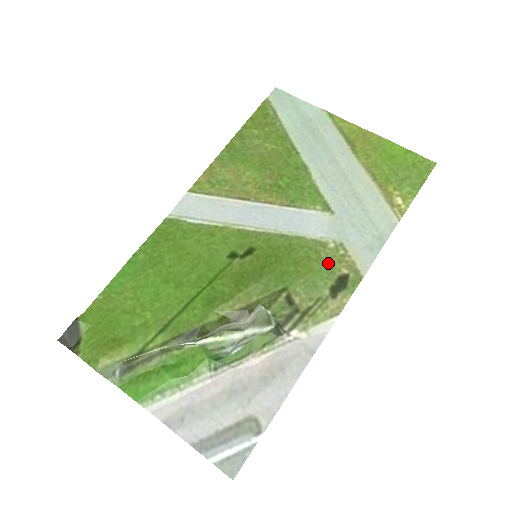
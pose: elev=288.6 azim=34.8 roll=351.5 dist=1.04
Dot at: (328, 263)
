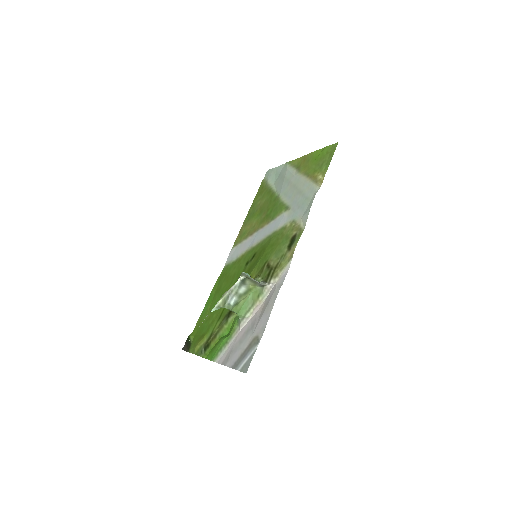
Dot at: (286, 235)
